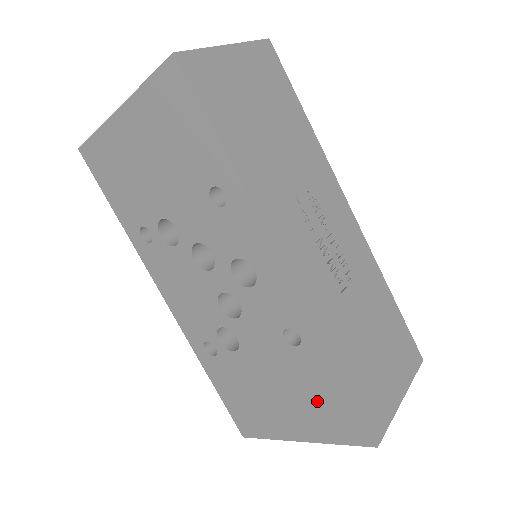
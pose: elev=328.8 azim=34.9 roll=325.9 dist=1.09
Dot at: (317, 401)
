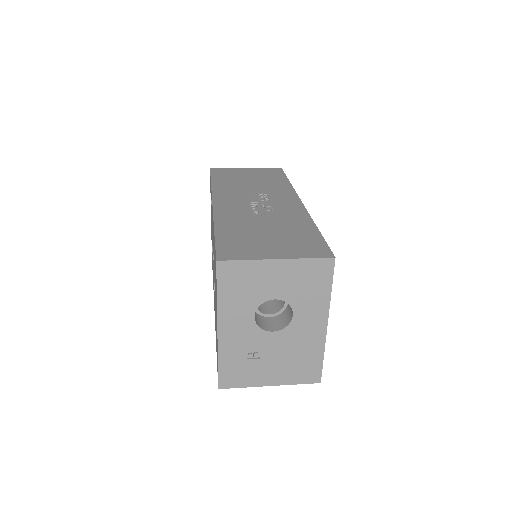
Dot at: (215, 272)
